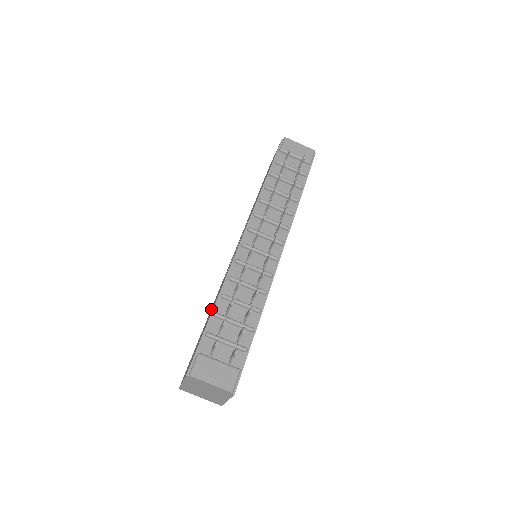
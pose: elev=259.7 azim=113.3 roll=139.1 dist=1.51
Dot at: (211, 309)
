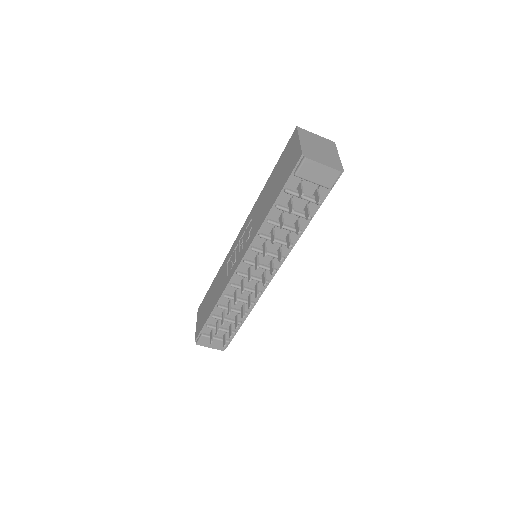
Dot at: (217, 279)
